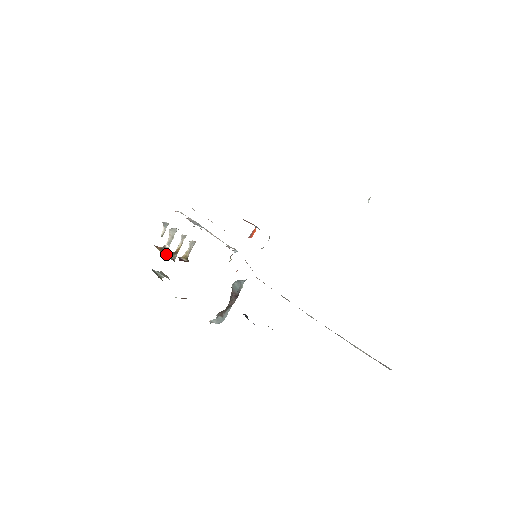
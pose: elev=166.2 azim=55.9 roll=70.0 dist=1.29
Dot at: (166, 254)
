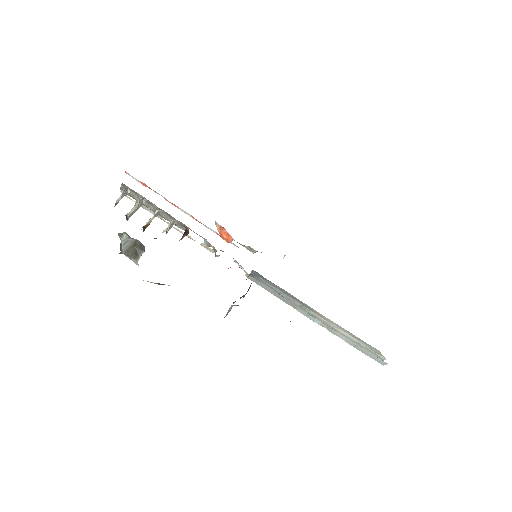
Dot at: occluded
